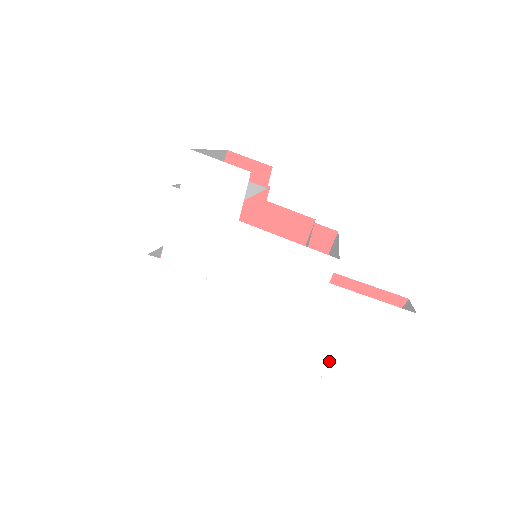
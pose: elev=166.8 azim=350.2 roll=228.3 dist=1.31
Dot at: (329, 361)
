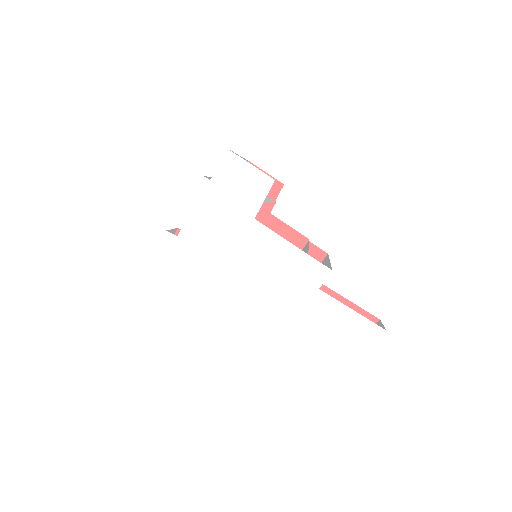
Dot at: (303, 357)
